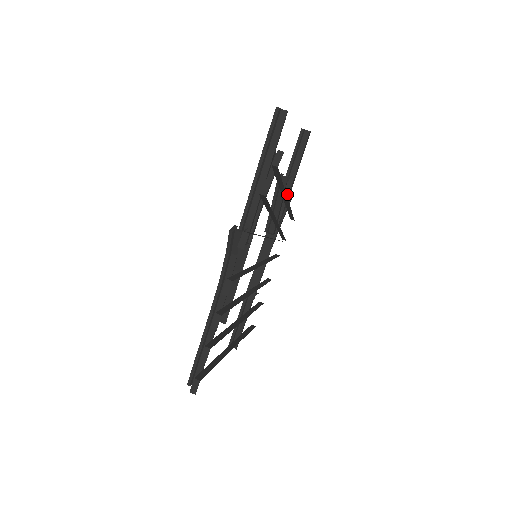
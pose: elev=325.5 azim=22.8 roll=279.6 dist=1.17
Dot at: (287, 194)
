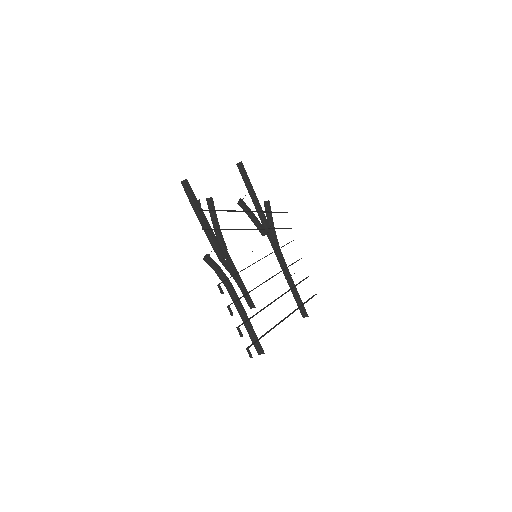
Dot at: (259, 205)
